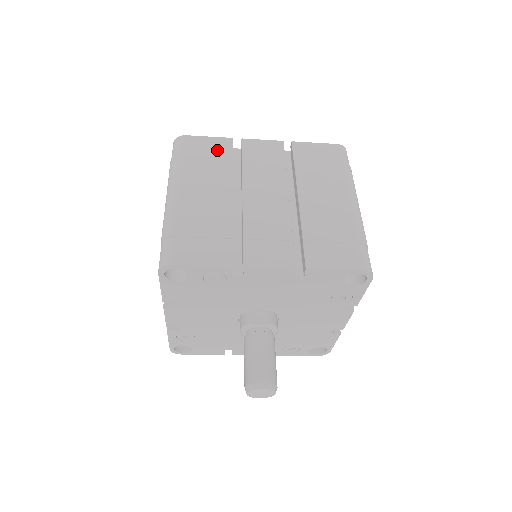
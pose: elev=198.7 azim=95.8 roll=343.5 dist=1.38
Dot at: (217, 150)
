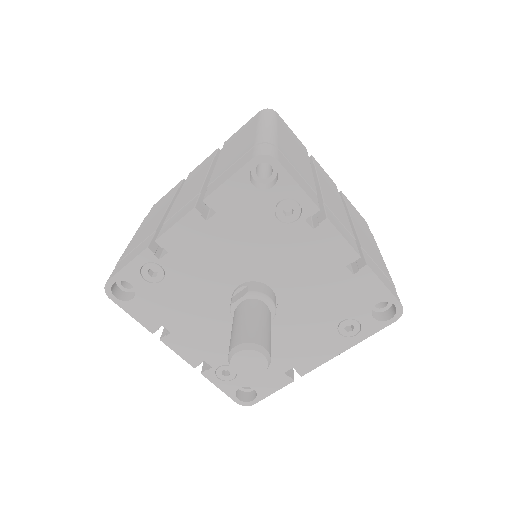
Dot at: occluded
